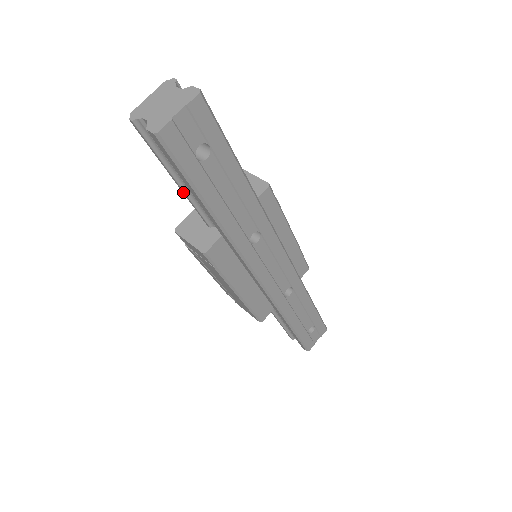
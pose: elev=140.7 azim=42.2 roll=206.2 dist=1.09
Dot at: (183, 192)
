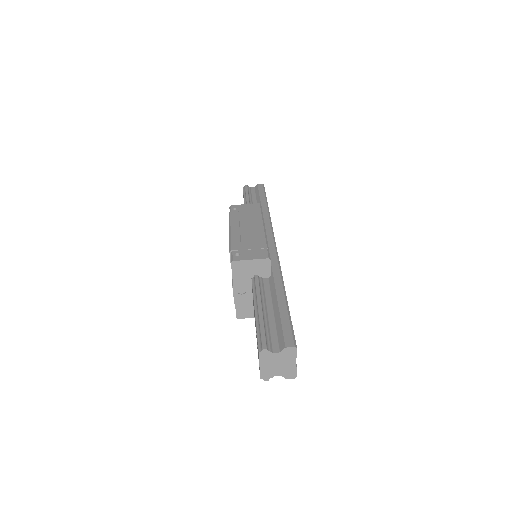
Dot at: occluded
